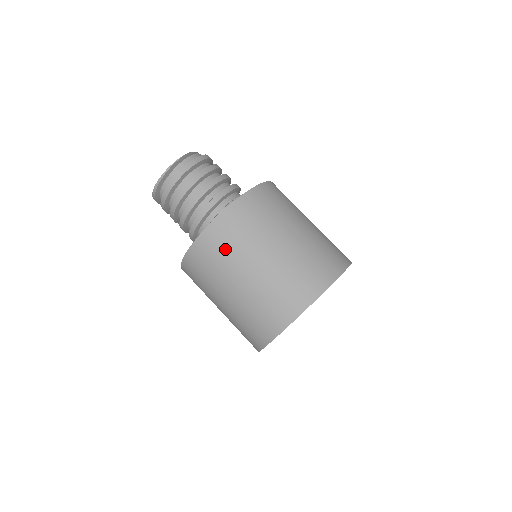
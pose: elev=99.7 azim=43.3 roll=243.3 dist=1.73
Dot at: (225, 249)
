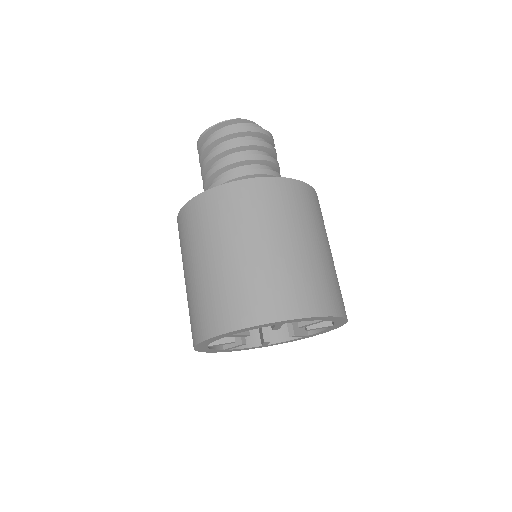
Dot at: (198, 227)
